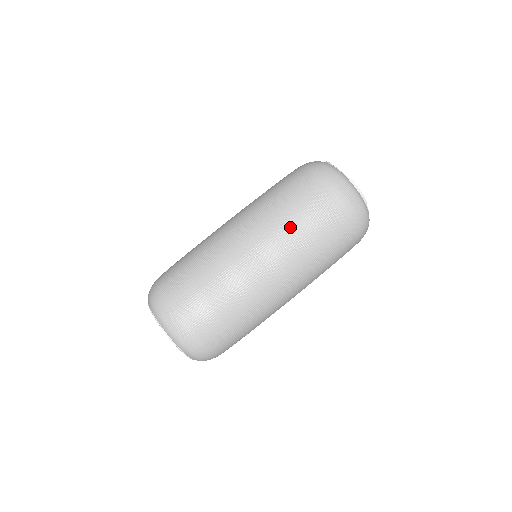
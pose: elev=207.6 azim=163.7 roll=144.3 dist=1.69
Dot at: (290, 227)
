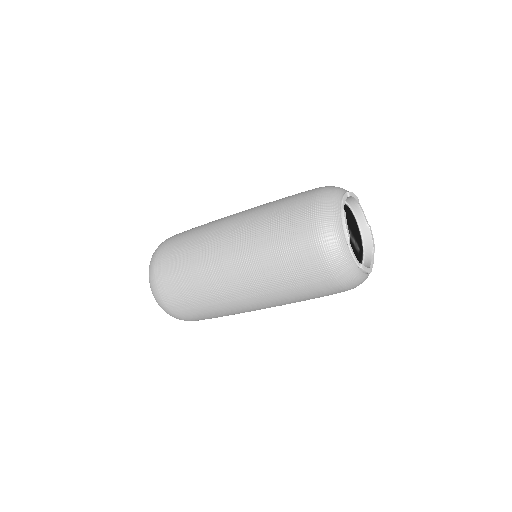
Dot at: (258, 227)
